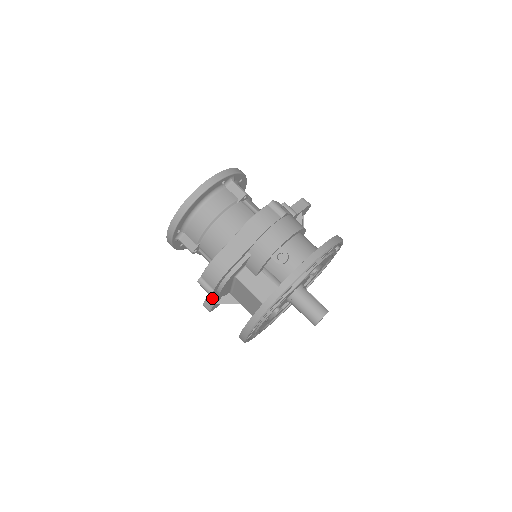
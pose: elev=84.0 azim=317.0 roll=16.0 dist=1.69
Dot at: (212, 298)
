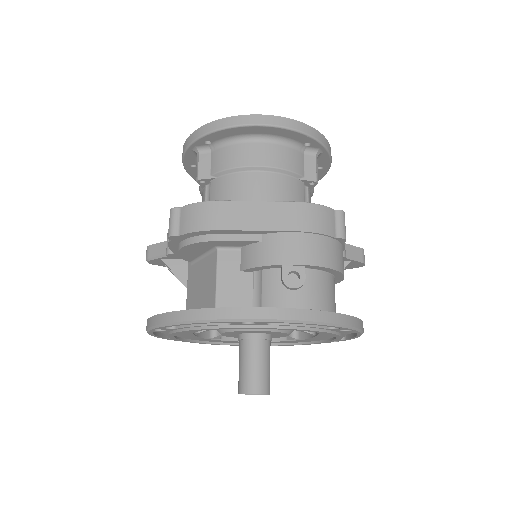
Dot at: (165, 248)
